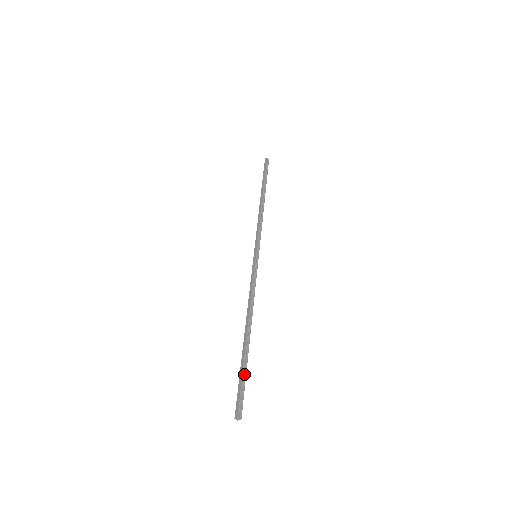
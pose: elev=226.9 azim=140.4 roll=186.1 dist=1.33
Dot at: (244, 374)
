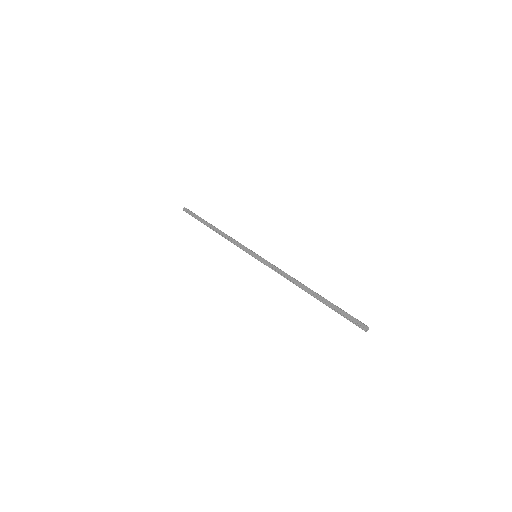
Dot at: (339, 309)
